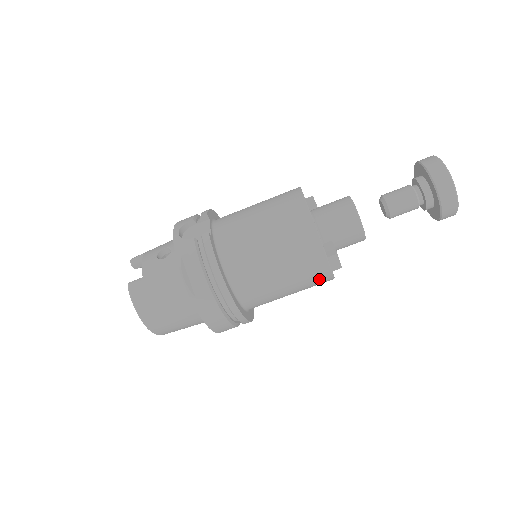
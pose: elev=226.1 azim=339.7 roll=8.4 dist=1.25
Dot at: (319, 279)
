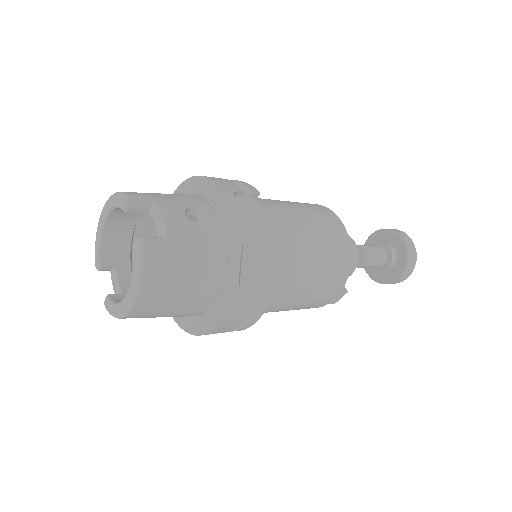
Dot at: (312, 307)
